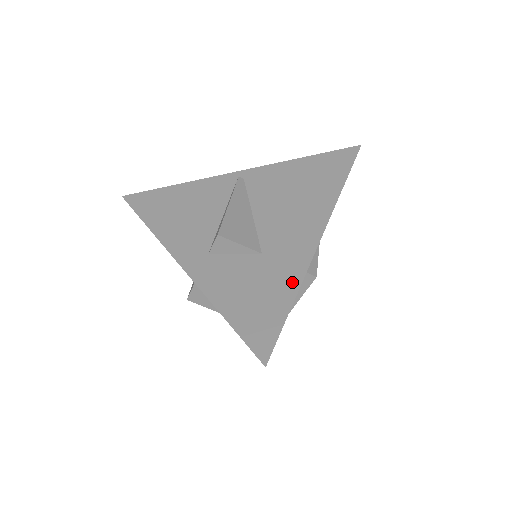
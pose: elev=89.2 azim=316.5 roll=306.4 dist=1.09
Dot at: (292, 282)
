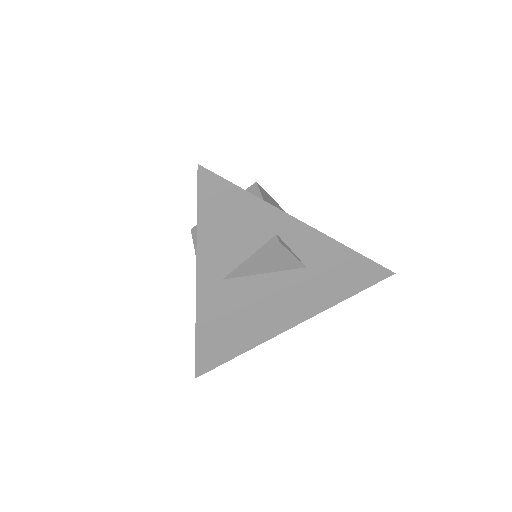
Dot at: occluded
